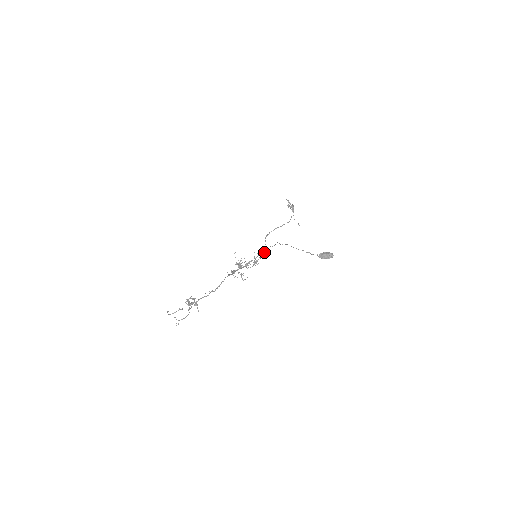
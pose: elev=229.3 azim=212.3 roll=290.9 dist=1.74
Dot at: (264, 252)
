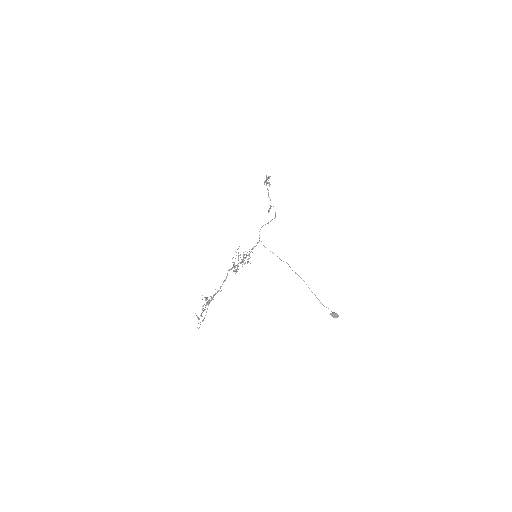
Dot at: (255, 246)
